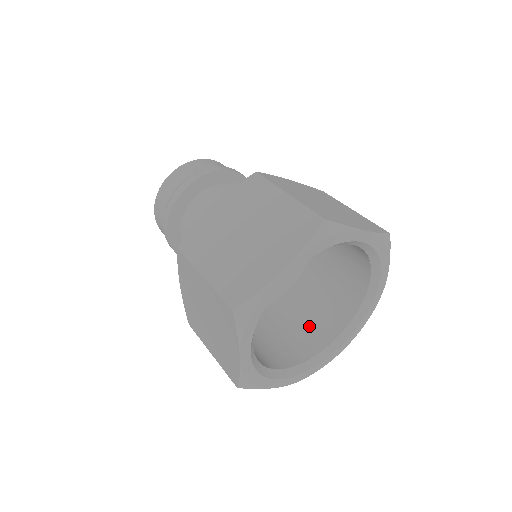
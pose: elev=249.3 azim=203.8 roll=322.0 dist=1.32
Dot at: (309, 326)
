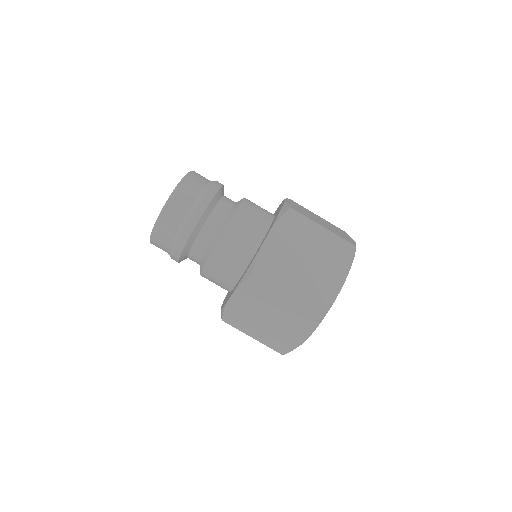
Dot at: occluded
